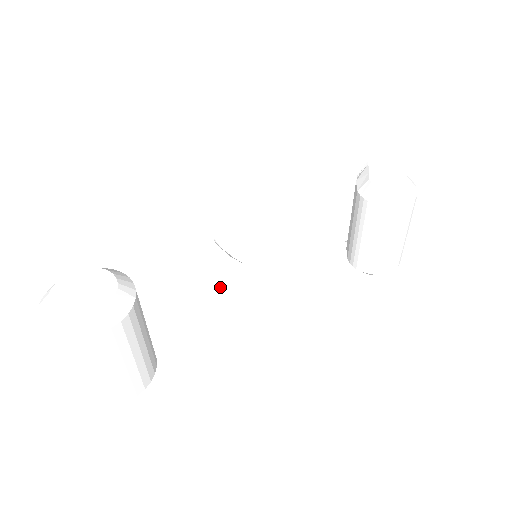
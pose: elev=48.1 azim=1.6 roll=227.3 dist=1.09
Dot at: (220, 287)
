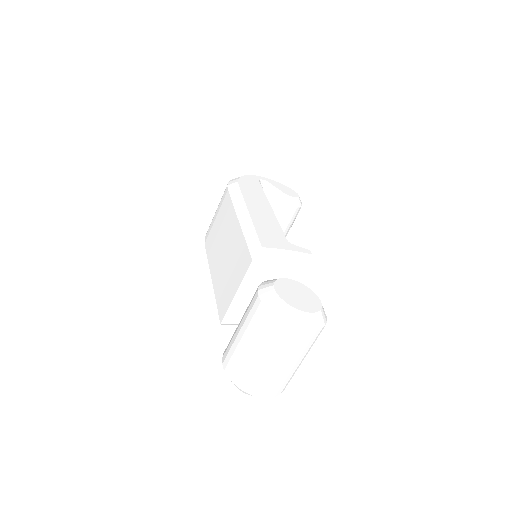
Dot at: (316, 271)
